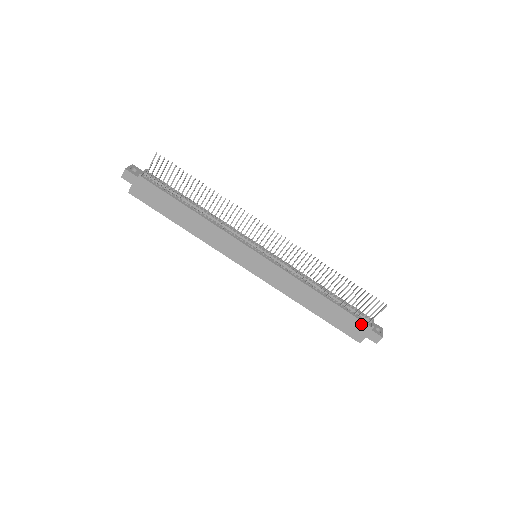
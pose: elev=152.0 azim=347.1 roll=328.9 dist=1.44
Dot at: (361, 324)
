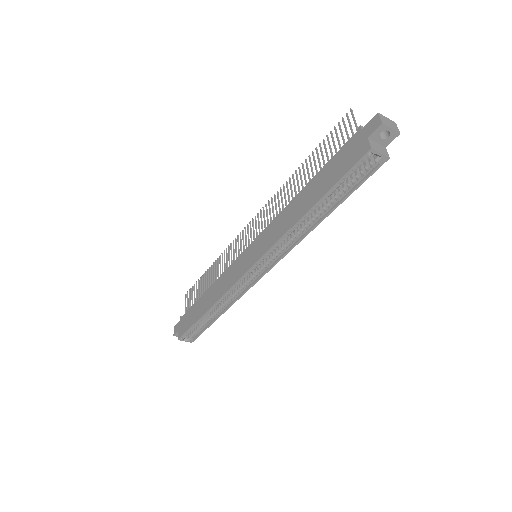
Dot at: (349, 144)
